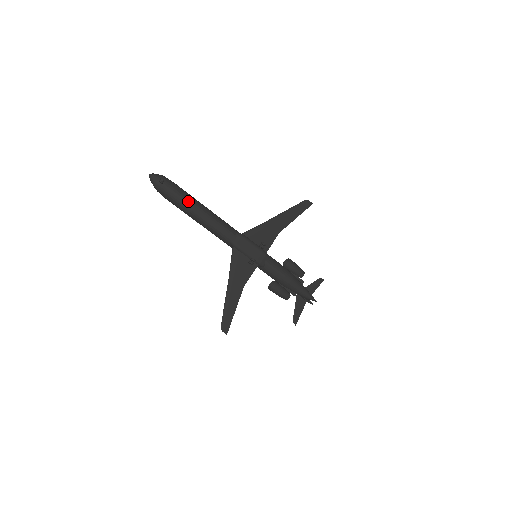
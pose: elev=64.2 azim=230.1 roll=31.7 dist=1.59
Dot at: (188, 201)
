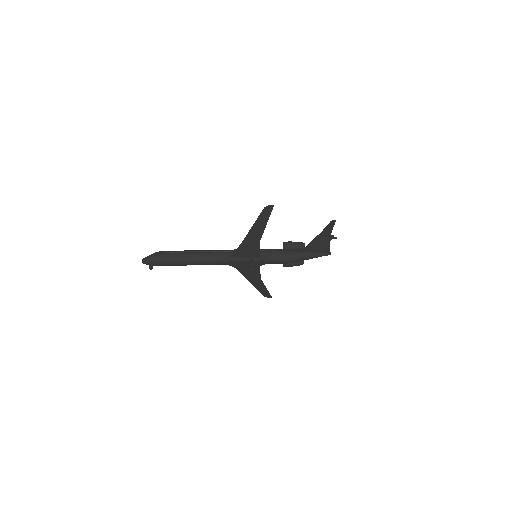
Dot at: (178, 264)
